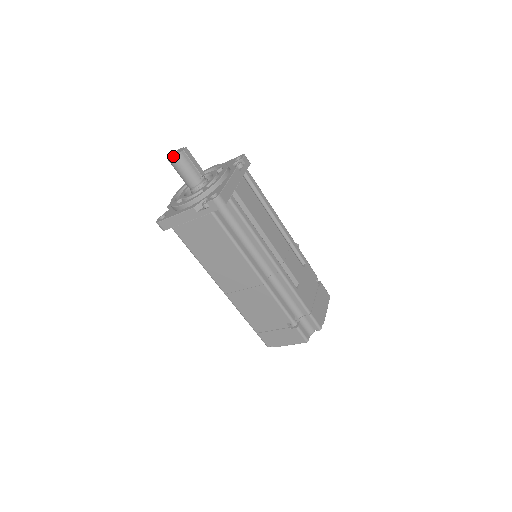
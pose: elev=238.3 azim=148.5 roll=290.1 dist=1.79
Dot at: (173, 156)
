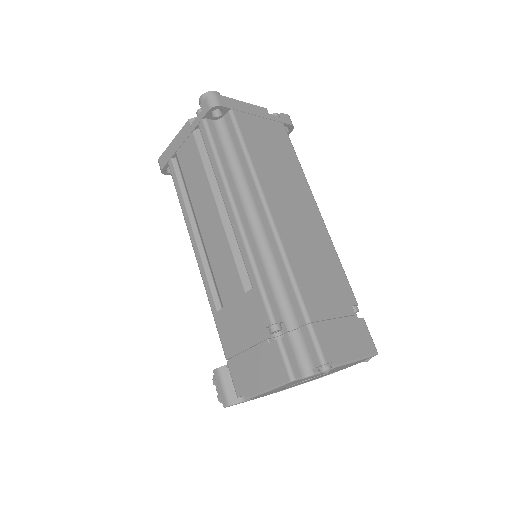
Dot at: (216, 92)
